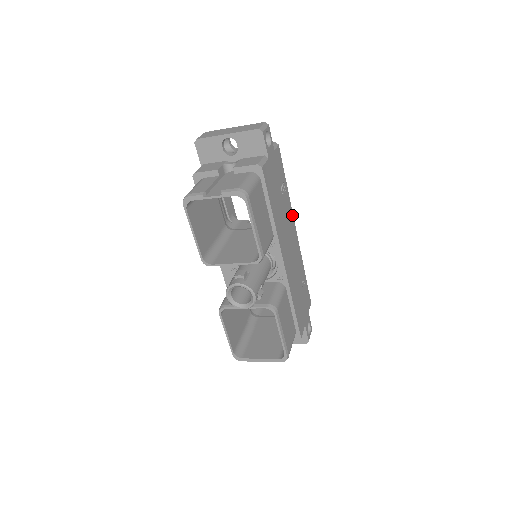
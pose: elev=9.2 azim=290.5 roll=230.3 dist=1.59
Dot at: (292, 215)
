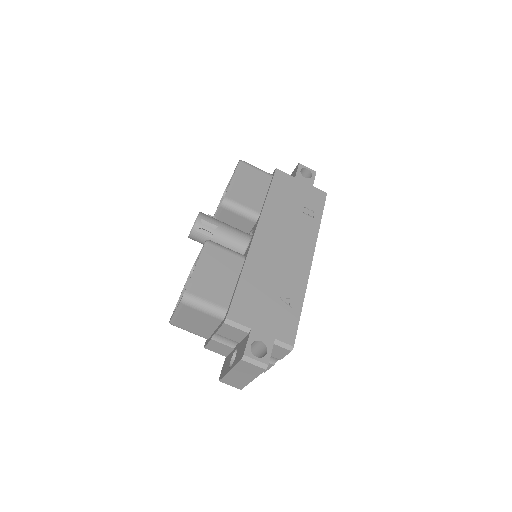
Dot at: (314, 243)
